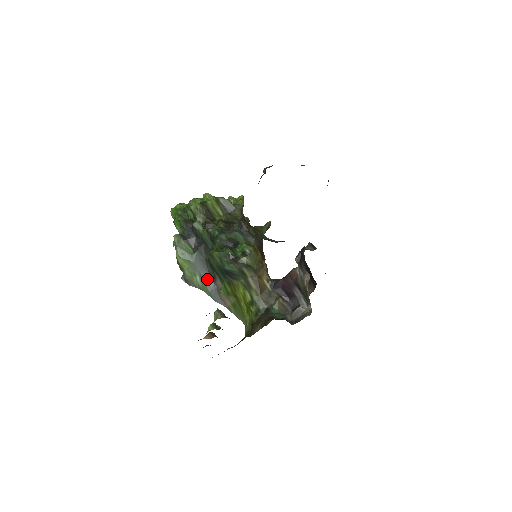
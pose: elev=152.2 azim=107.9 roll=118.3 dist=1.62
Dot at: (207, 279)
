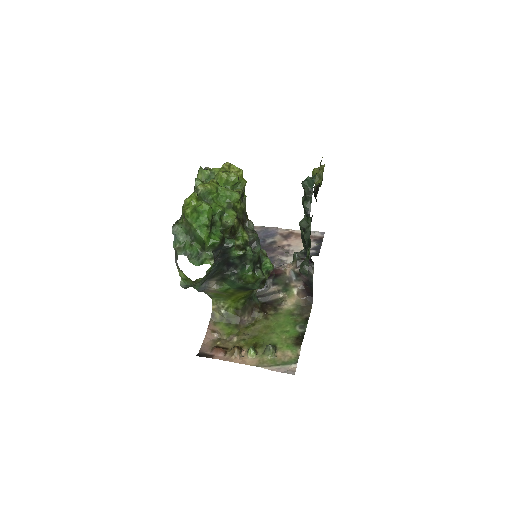
Dot at: (205, 280)
